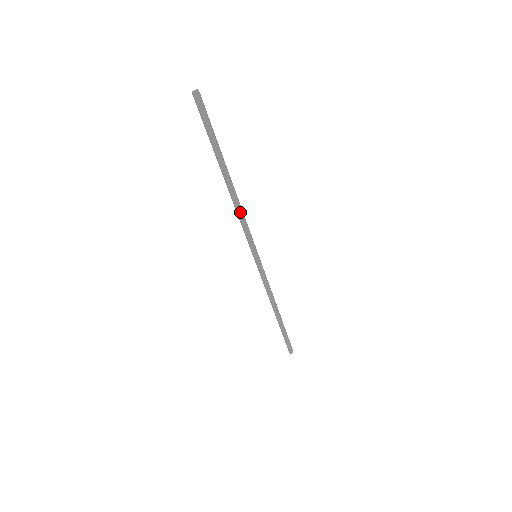
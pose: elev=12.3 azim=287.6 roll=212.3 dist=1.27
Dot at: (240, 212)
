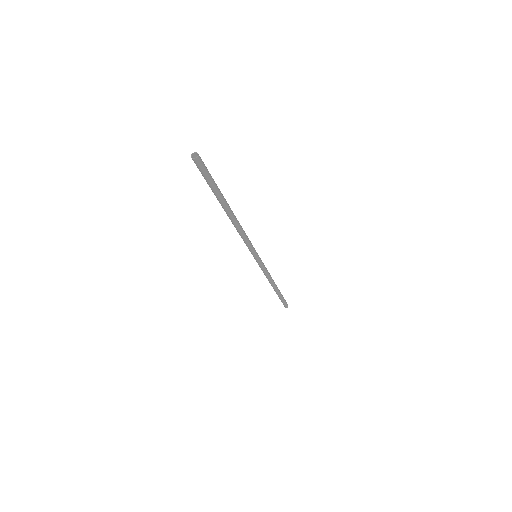
Dot at: (241, 232)
